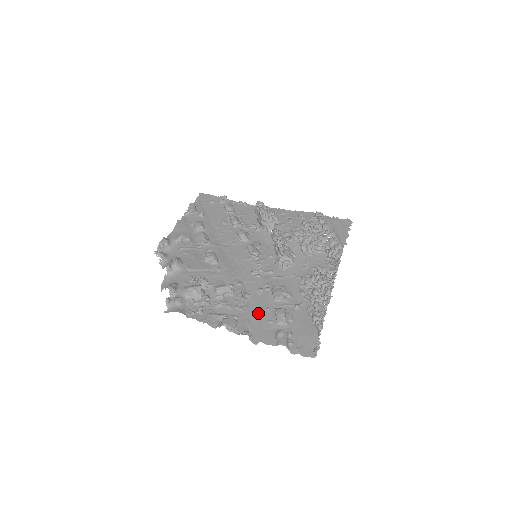
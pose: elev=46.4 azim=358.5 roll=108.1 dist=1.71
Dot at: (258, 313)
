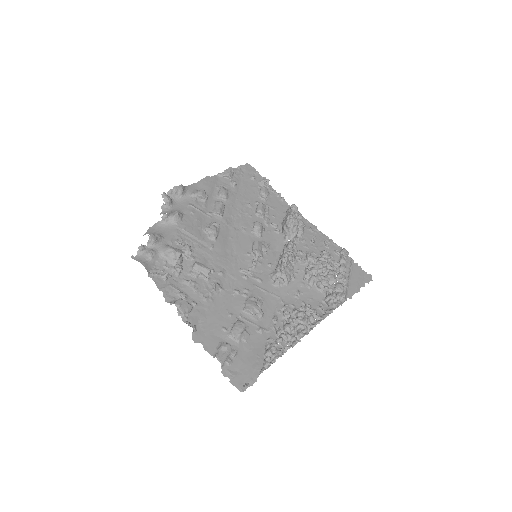
Dot at: (219, 313)
